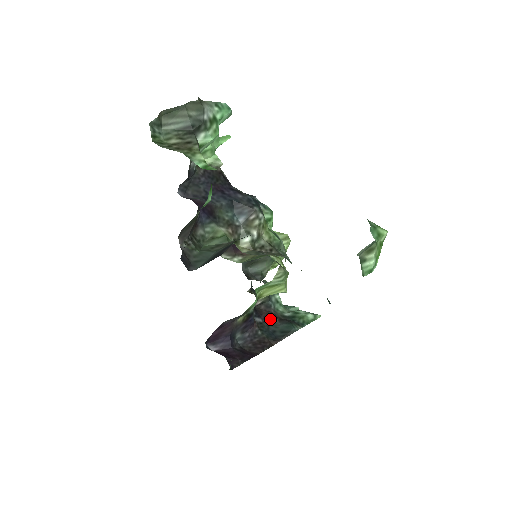
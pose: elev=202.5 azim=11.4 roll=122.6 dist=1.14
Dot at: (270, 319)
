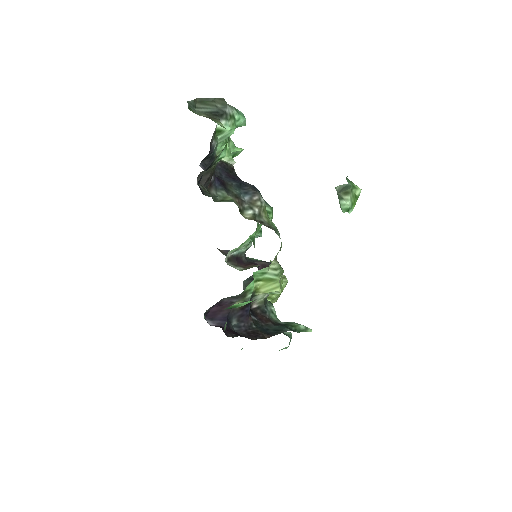
Dot at: (265, 321)
